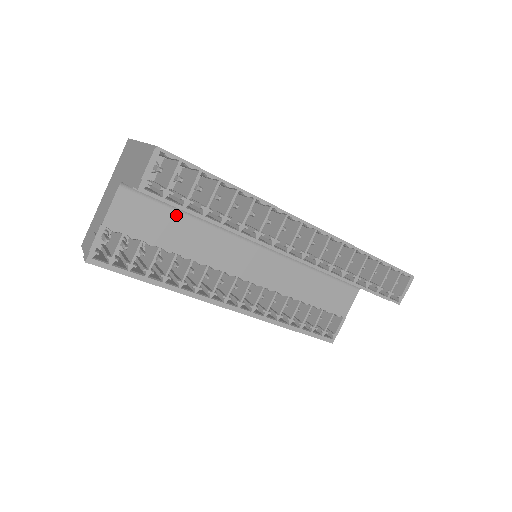
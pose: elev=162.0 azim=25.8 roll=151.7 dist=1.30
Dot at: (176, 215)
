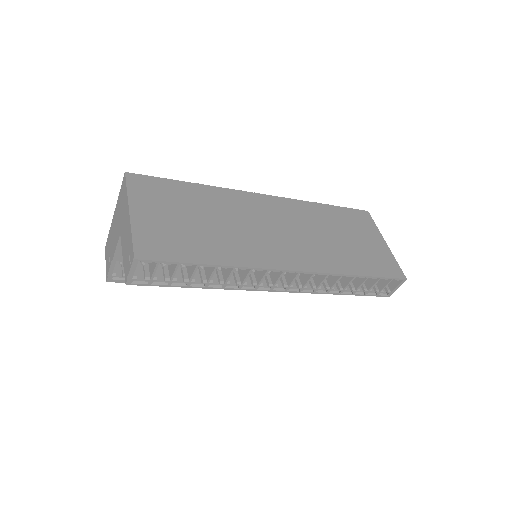
Dot at: occluded
